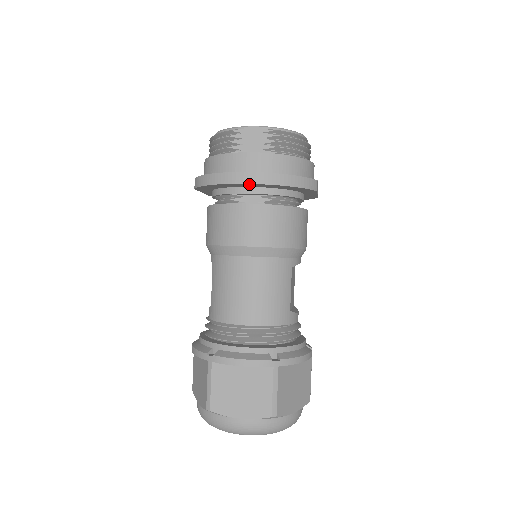
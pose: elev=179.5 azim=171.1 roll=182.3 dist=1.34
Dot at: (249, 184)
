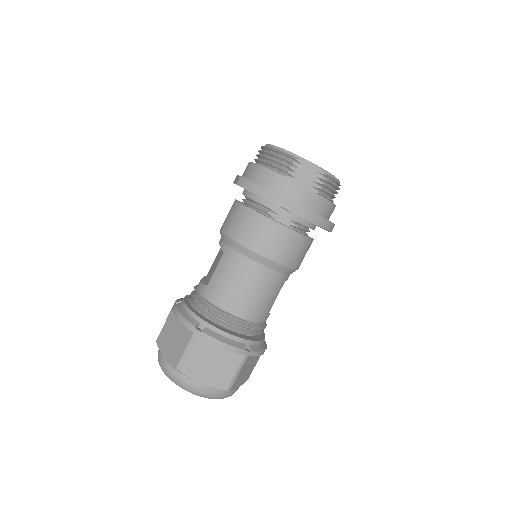
Dot at: (292, 212)
